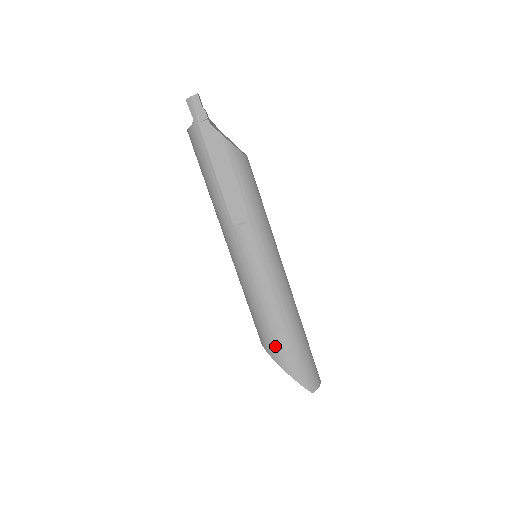
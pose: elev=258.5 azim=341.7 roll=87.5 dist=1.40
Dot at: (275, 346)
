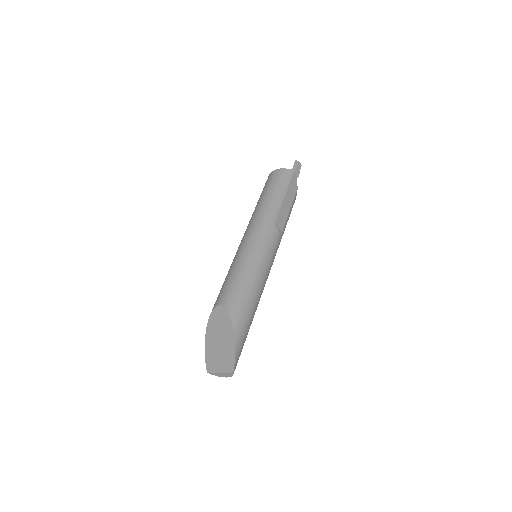
Dot at: (242, 311)
